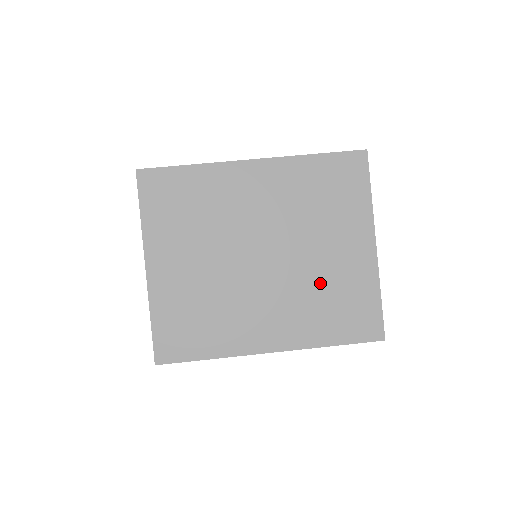
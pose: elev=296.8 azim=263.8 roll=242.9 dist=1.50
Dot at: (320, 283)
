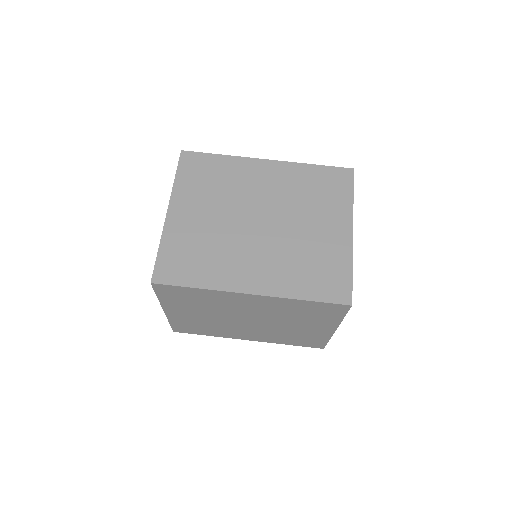
Dot at: (288, 332)
